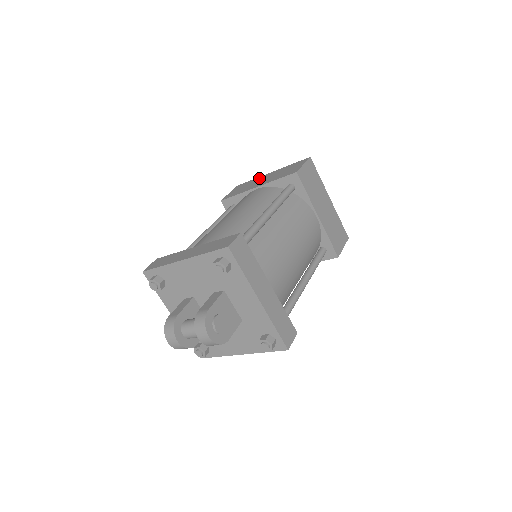
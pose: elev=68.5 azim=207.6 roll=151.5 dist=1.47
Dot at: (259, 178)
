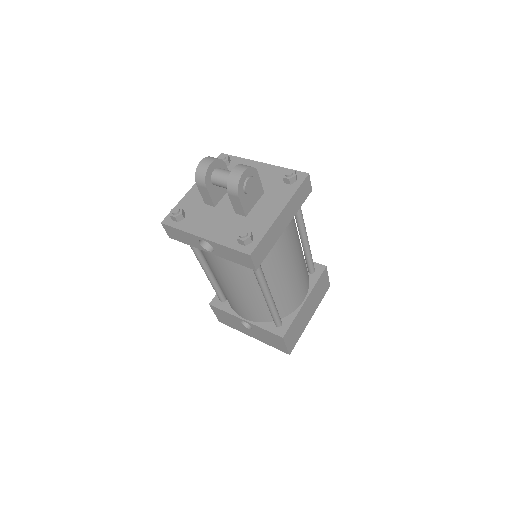
Dot at: occluded
